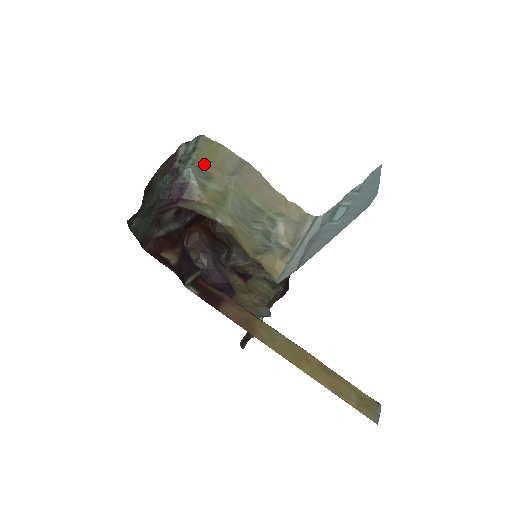
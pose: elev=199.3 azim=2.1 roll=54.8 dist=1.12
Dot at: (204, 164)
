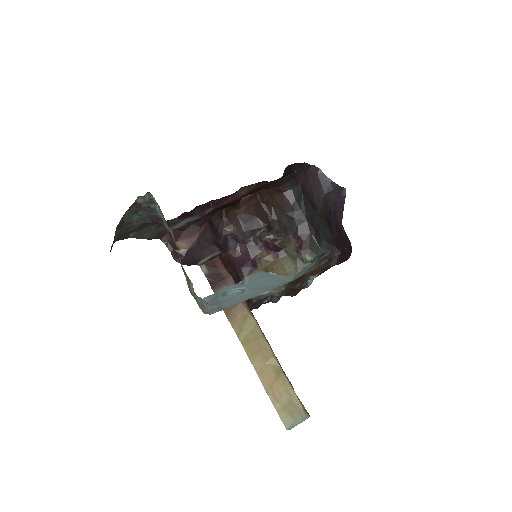
Dot at: occluded
